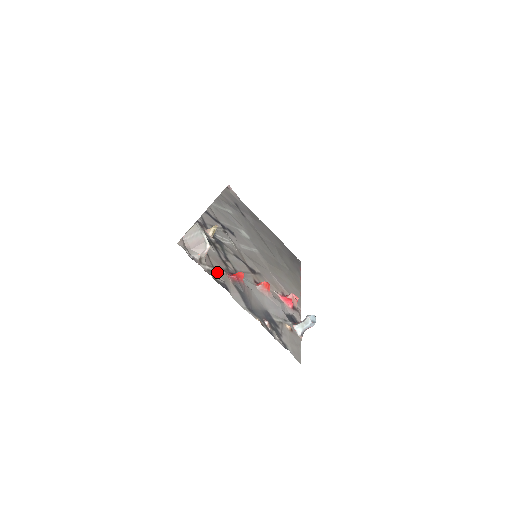
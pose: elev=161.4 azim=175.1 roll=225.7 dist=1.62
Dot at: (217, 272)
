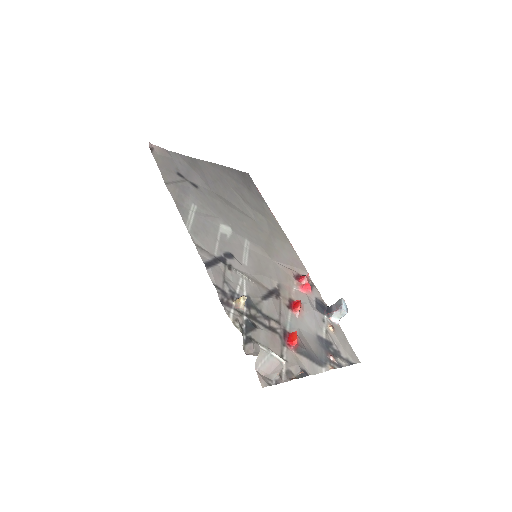
Dot at: (287, 361)
